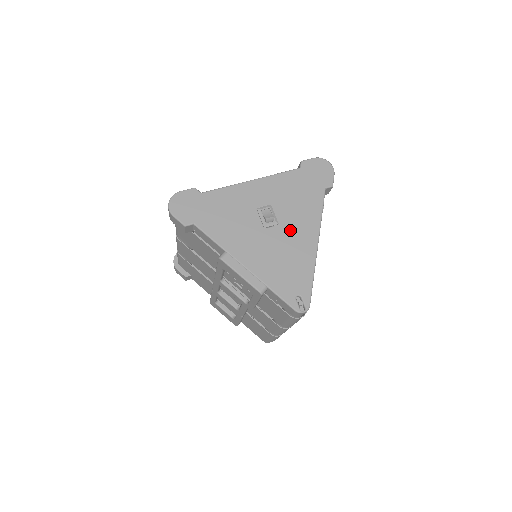
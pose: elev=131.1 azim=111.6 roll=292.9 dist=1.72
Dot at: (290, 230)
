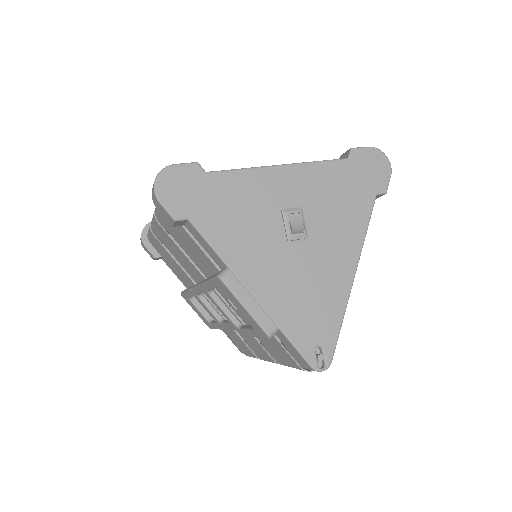
Dot at: (322, 249)
